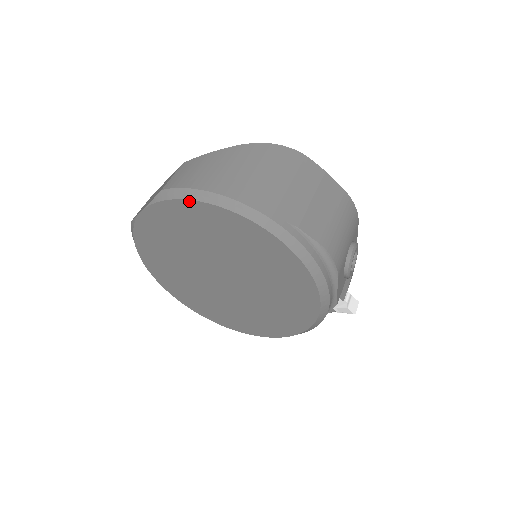
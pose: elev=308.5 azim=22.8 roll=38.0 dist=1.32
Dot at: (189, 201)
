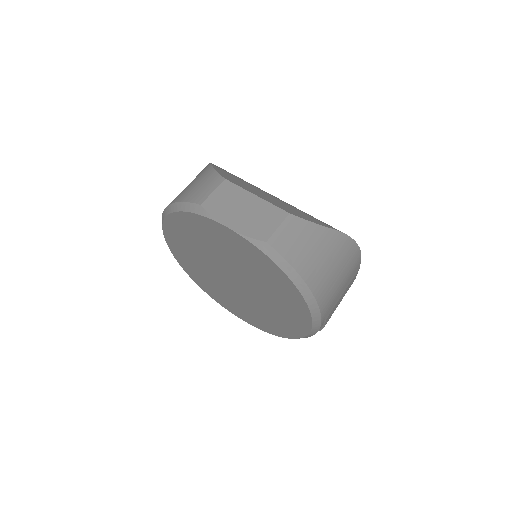
Dot at: (283, 272)
